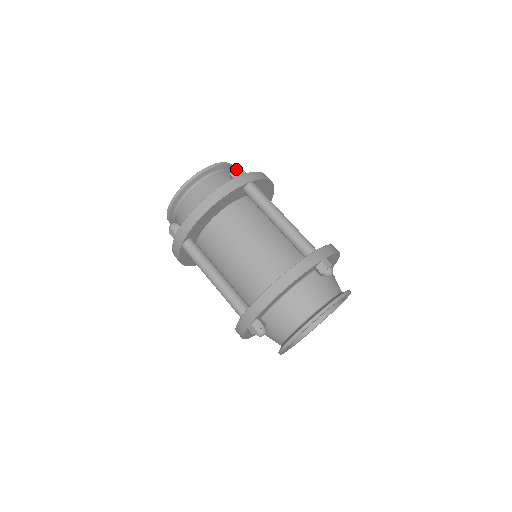
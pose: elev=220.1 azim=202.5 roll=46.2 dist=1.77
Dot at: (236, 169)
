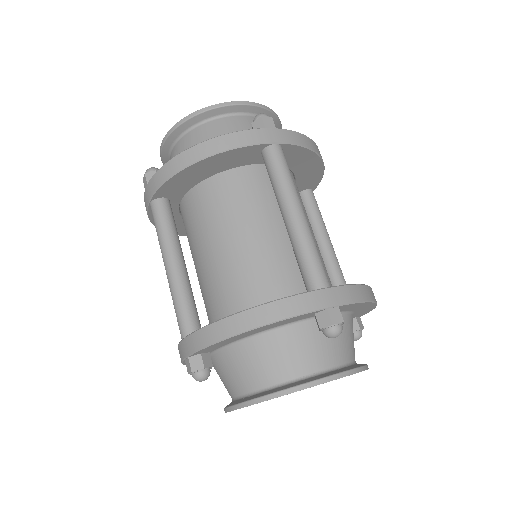
Dot at: (262, 117)
